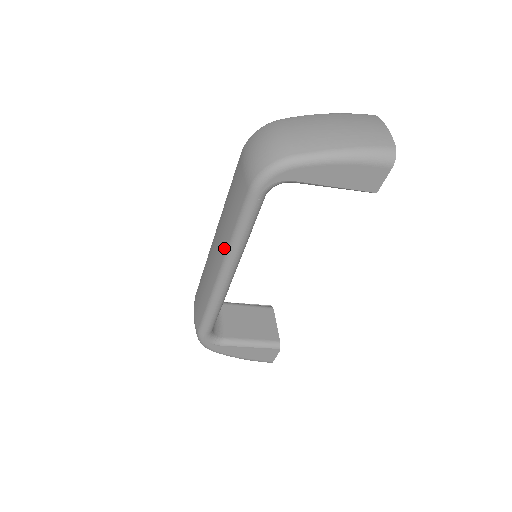
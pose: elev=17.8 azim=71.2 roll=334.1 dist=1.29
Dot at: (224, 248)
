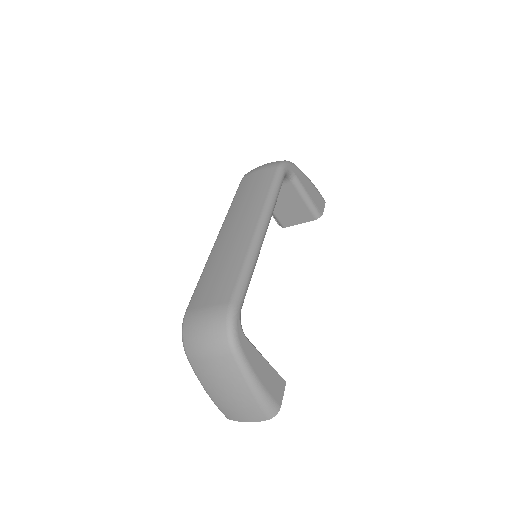
Dot at: (258, 209)
